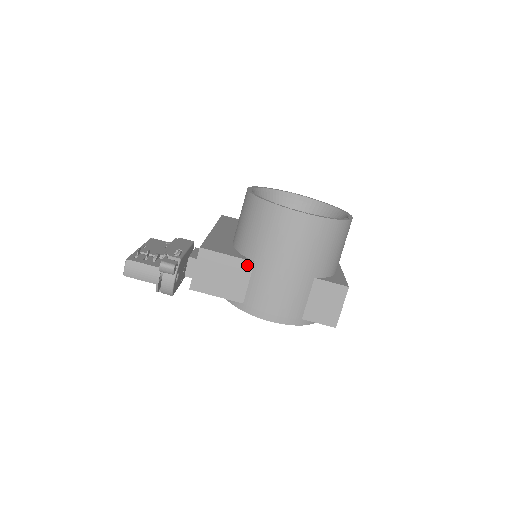
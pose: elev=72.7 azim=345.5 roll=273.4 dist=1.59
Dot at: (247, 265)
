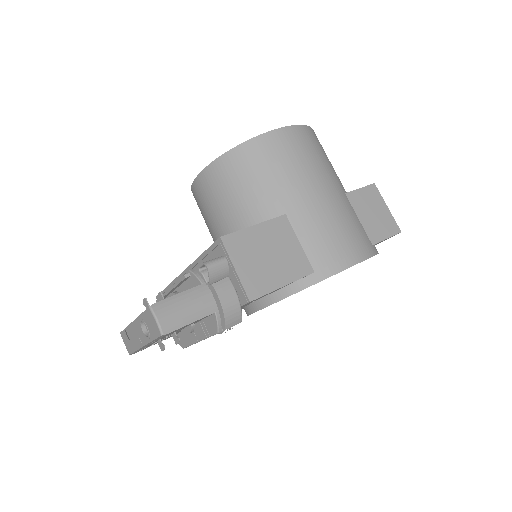
Dot at: (282, 223)
